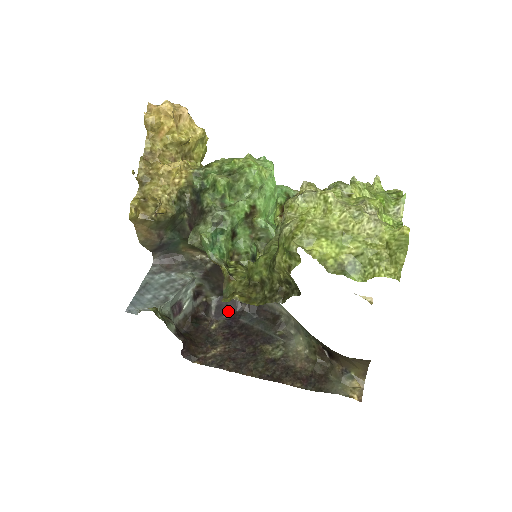
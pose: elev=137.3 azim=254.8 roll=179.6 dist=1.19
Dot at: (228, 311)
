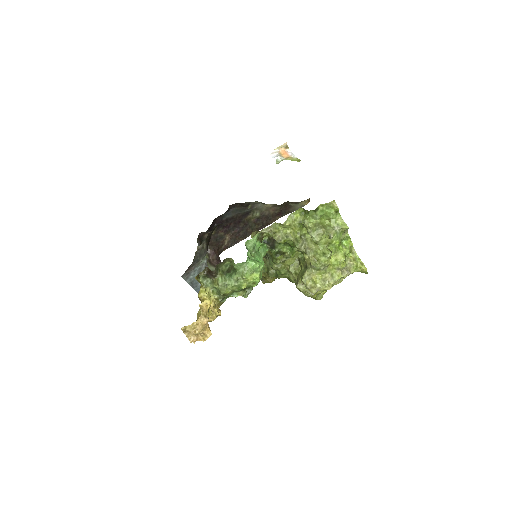
Dot at: (214, 224)
